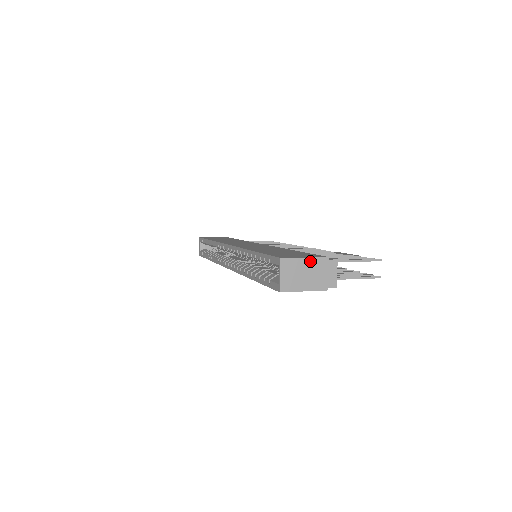
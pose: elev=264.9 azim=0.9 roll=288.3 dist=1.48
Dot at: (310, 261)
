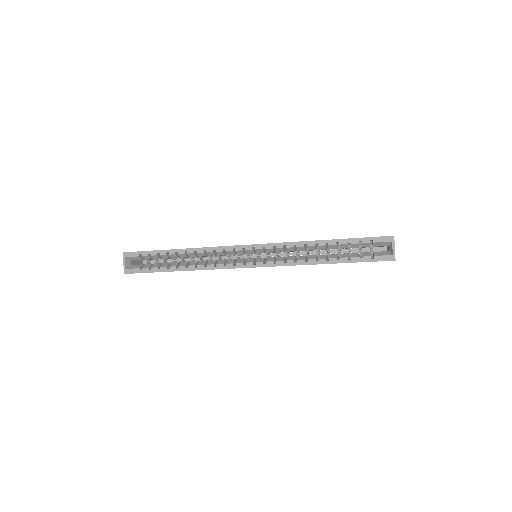
Dot at: occluded
